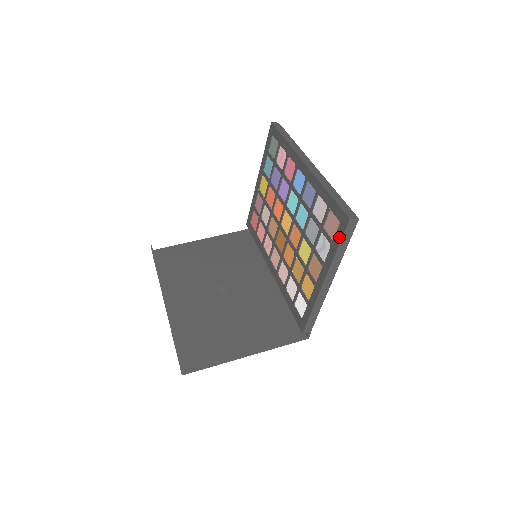
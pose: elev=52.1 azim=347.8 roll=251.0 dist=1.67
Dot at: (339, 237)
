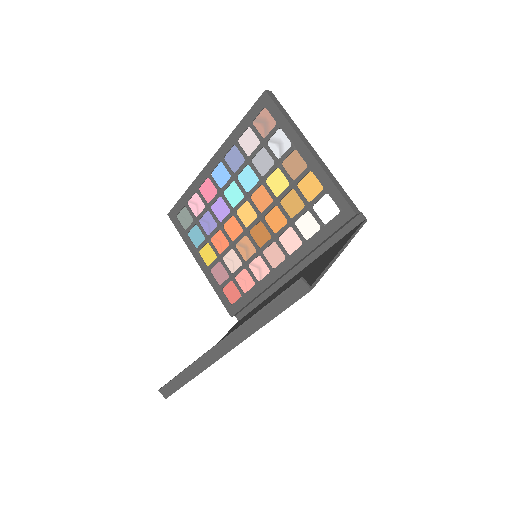
Dot at: (275, 110)
